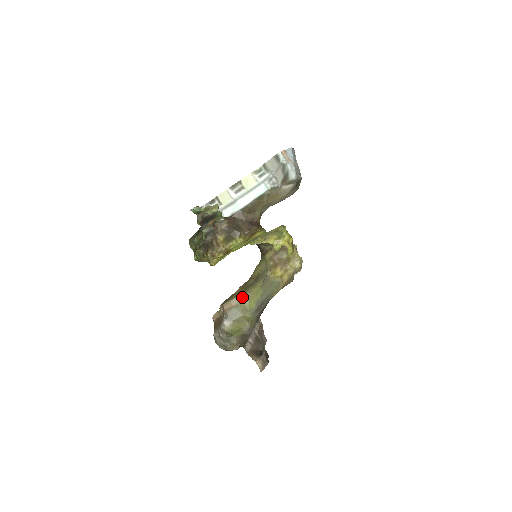
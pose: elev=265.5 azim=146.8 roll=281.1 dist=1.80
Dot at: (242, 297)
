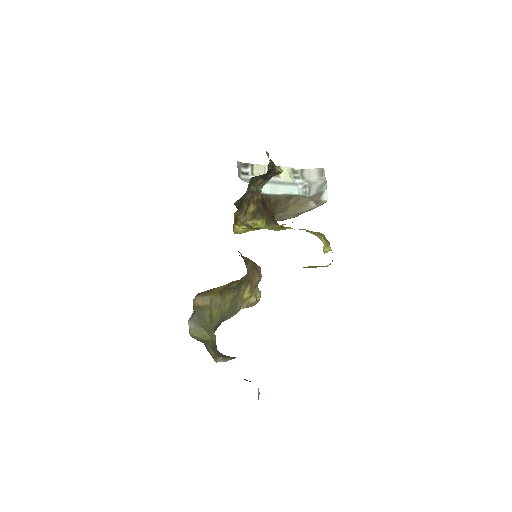
Dot at: occluded
